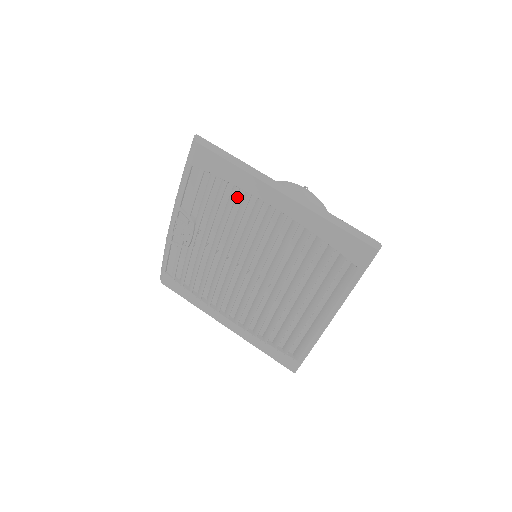
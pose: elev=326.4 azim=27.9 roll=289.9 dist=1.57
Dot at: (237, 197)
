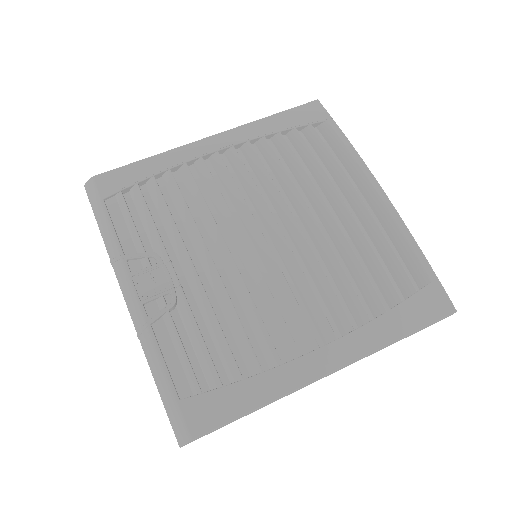
Dot at: occluded
